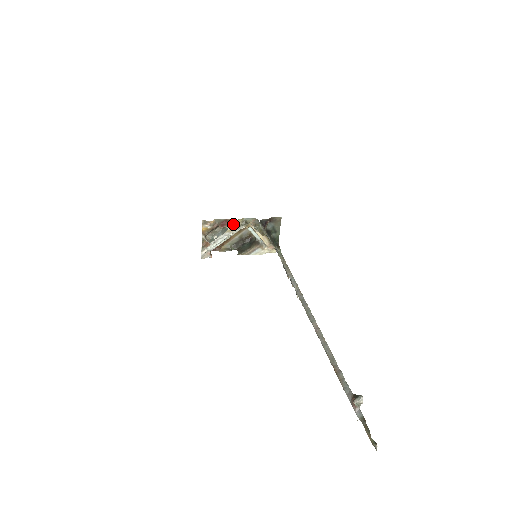
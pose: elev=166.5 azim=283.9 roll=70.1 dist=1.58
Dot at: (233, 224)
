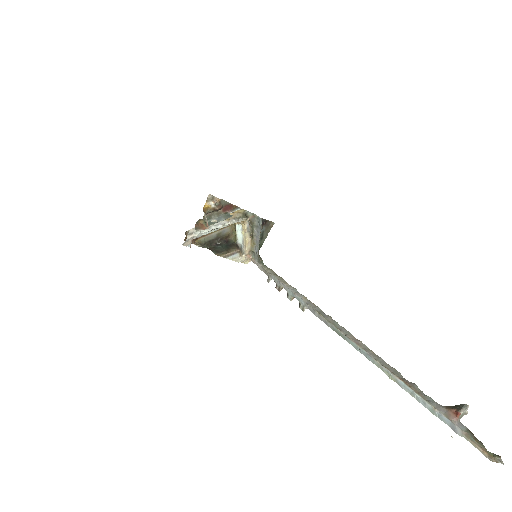
Dot at: (234, 213)
